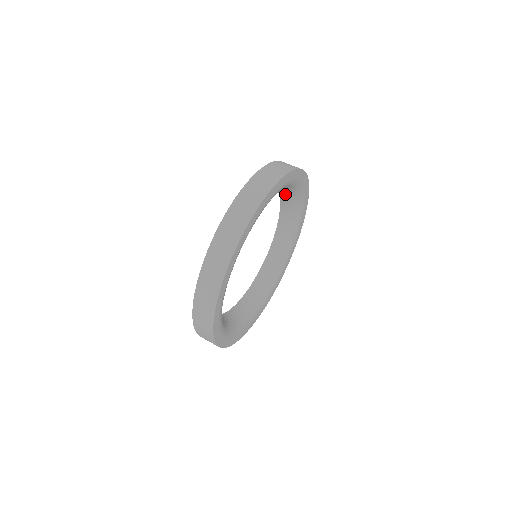
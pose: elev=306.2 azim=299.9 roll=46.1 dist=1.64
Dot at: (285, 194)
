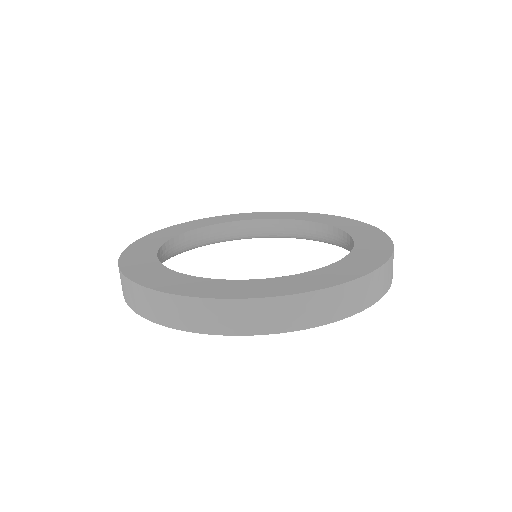
Dot at: occluded
